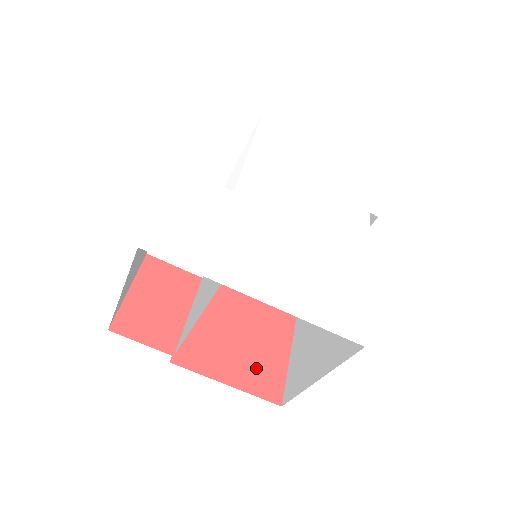
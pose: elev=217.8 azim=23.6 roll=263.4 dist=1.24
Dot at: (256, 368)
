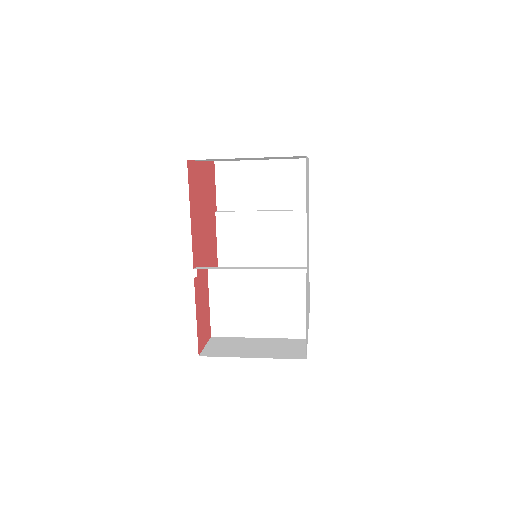
Dot at: occluded
